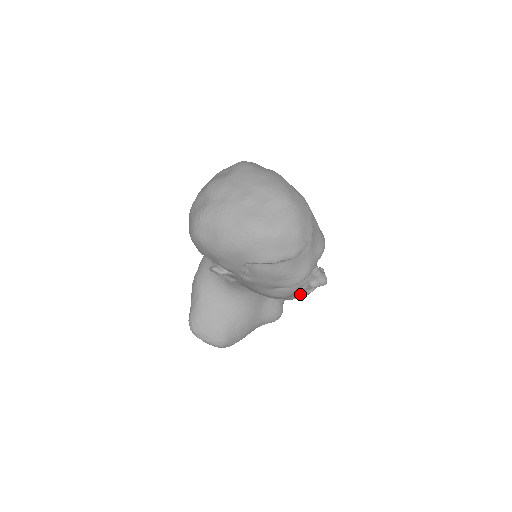
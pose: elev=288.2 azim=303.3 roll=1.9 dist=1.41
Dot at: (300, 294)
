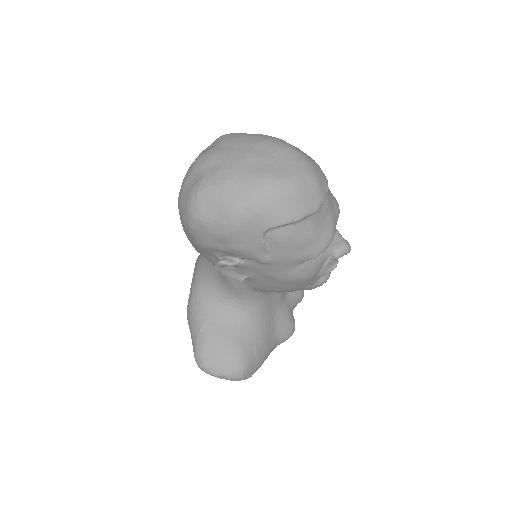
Dot at: (323, 274)
